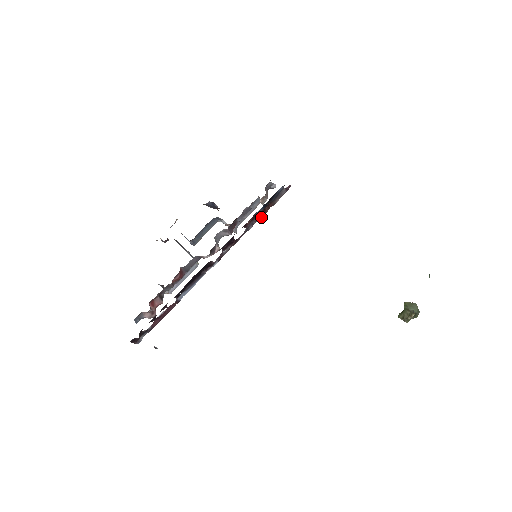
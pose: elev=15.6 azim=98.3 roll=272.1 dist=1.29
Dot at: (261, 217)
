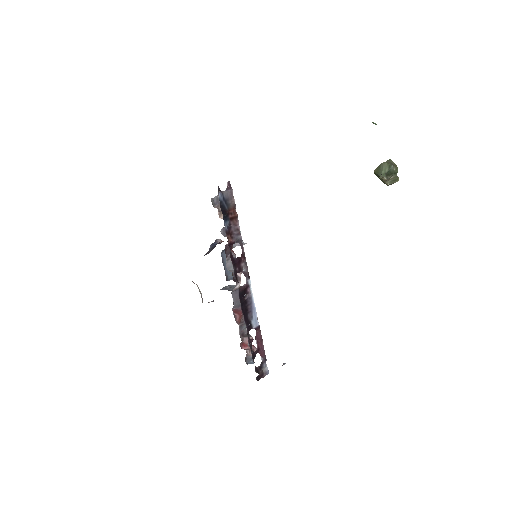
Dot at: (238, 223)
